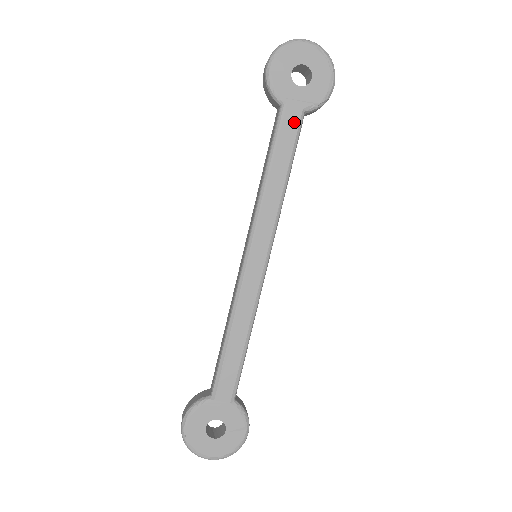
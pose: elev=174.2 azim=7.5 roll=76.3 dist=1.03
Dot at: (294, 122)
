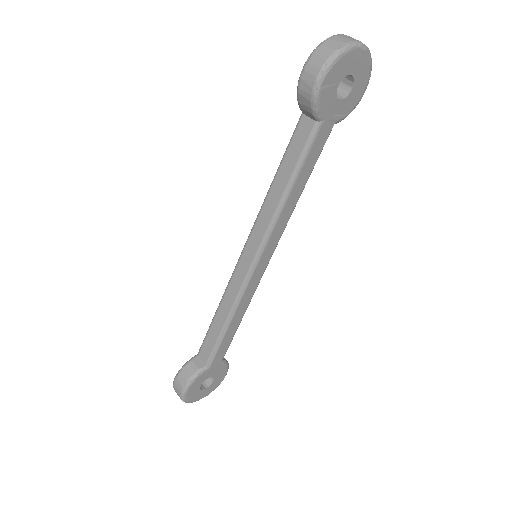
Dot at: (324, 138)
